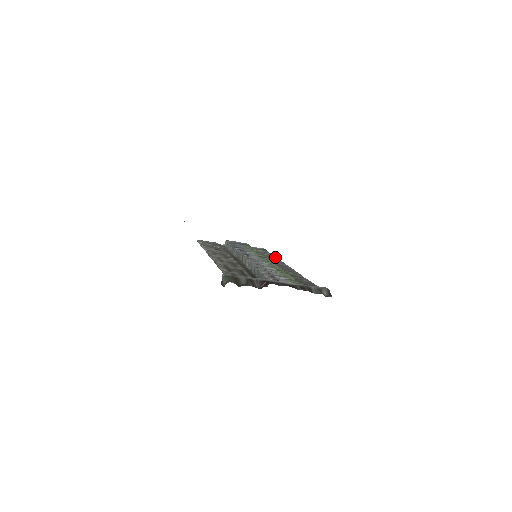
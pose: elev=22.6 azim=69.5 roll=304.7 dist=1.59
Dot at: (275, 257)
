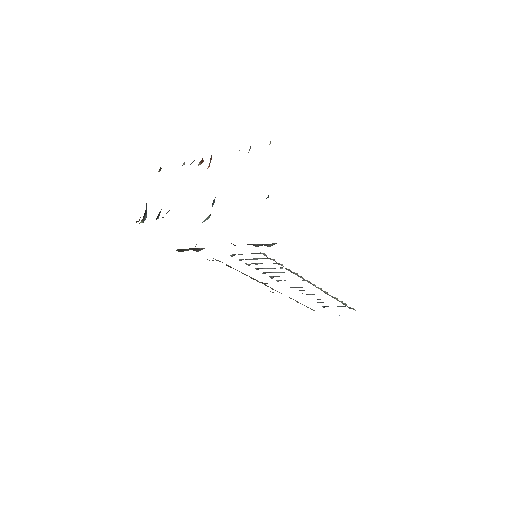
Dot at: occluded
